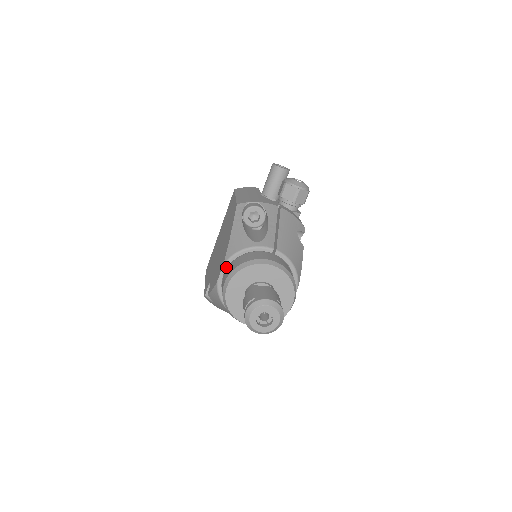
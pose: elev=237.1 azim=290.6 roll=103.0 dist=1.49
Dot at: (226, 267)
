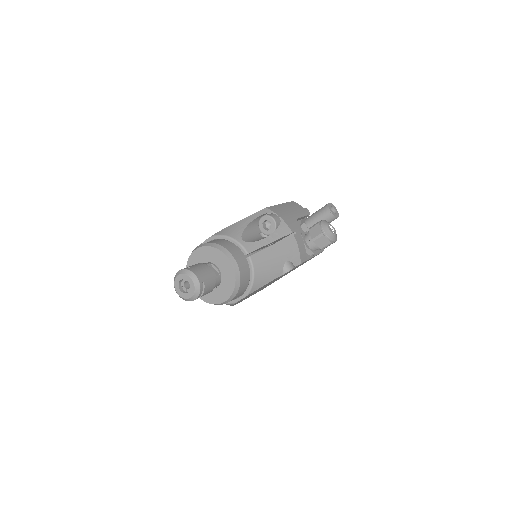
Dot at: (211, 239)
